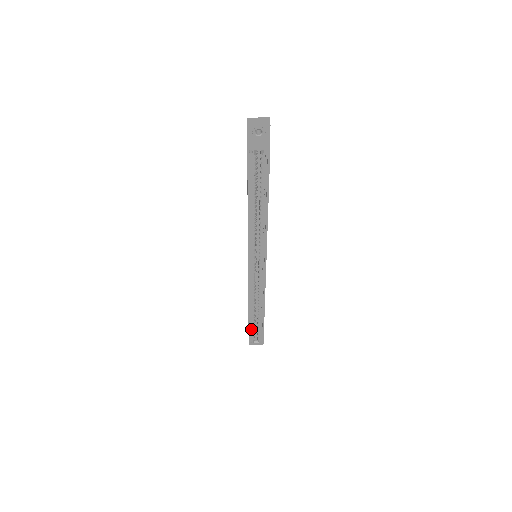
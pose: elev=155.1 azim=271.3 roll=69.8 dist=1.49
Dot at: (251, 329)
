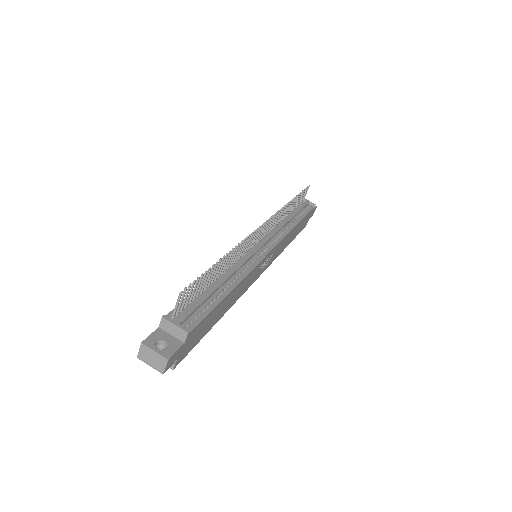
Dot at: occluded
